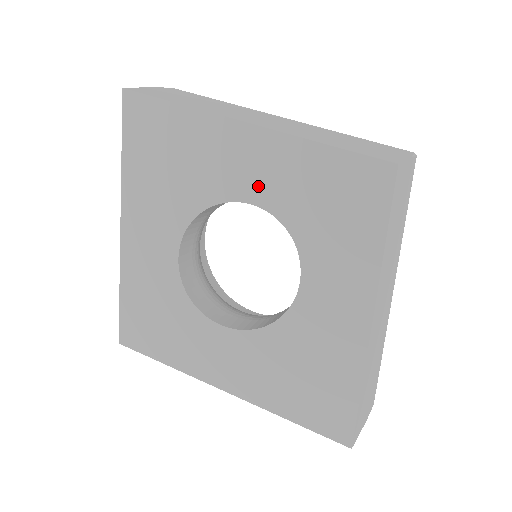
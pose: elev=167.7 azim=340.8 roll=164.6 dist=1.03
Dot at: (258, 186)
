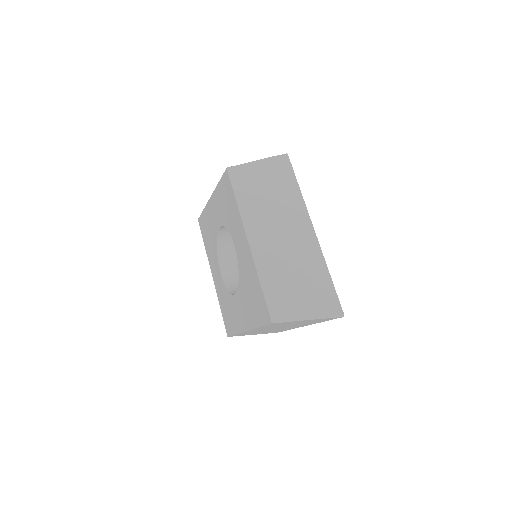
Dot at: (218, 218)
